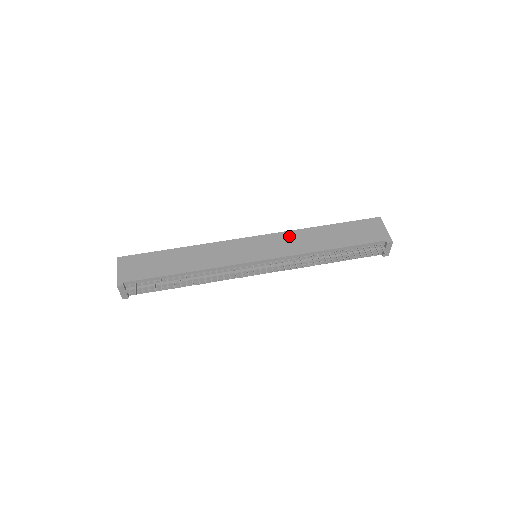
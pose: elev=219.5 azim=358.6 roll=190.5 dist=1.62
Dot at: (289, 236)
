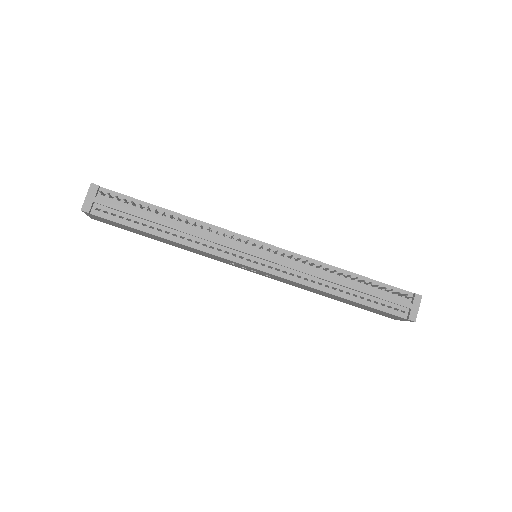
Dot at: occluded
